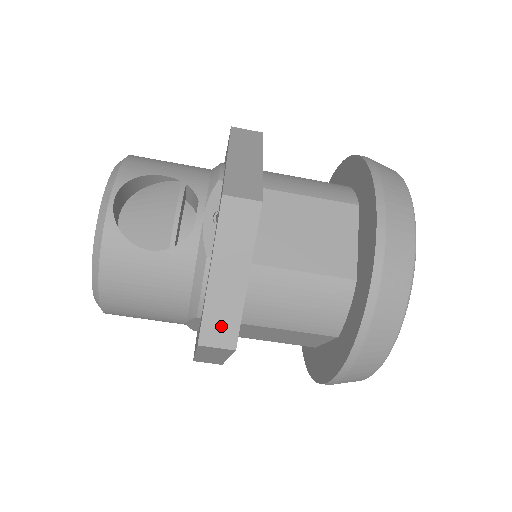
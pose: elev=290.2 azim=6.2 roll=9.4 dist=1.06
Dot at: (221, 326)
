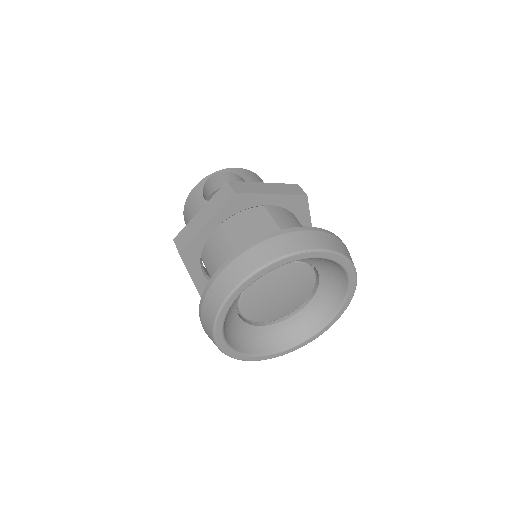
Dot at: (184, 237)
